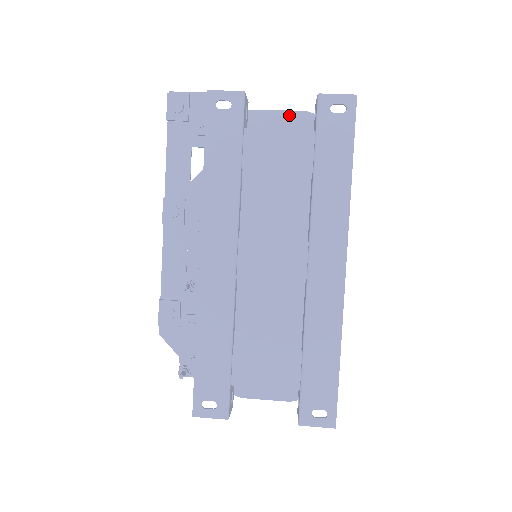
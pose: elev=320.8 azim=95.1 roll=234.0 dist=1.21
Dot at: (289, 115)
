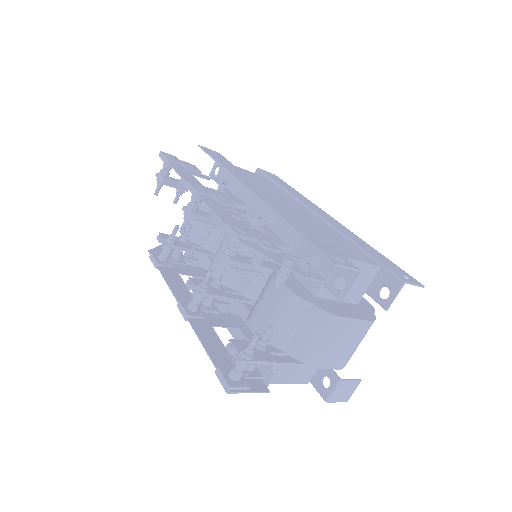
Dot at: occluded
